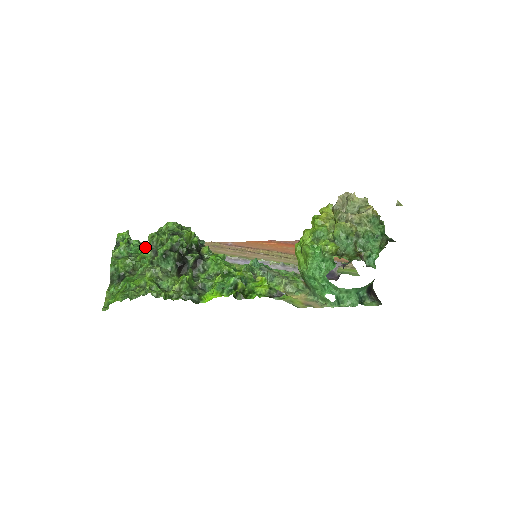
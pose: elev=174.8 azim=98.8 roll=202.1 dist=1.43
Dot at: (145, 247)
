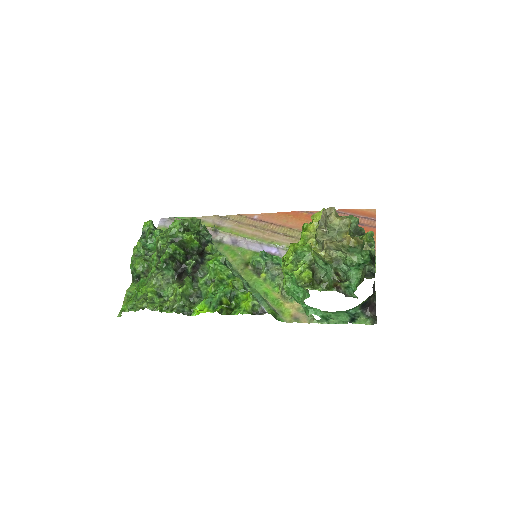
Dot at: occluded
